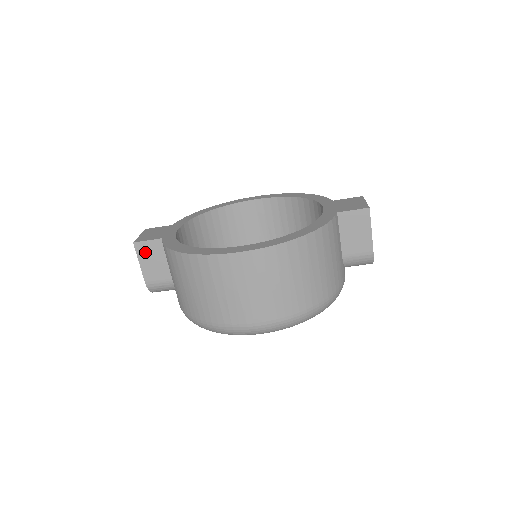
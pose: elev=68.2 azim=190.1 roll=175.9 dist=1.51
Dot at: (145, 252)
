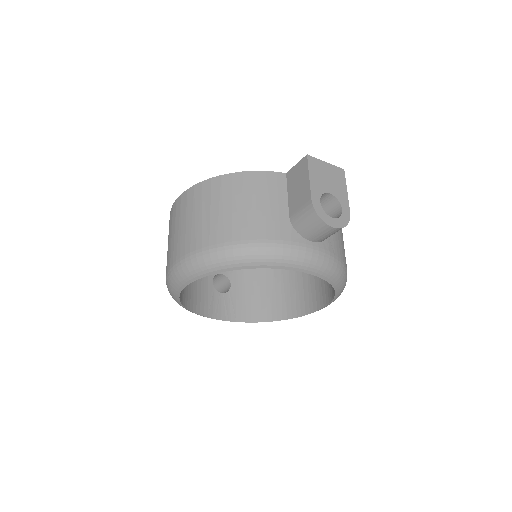
Dot at: occluded
